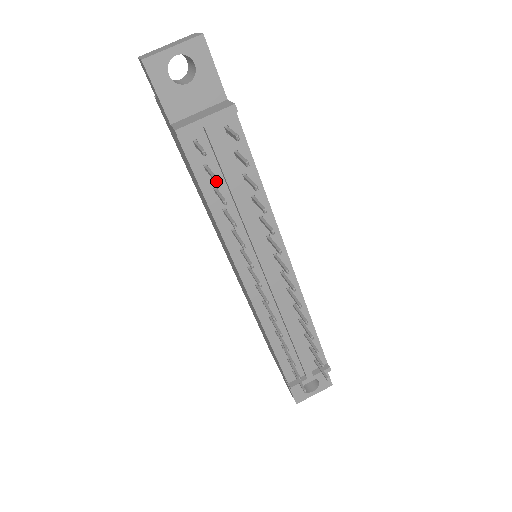
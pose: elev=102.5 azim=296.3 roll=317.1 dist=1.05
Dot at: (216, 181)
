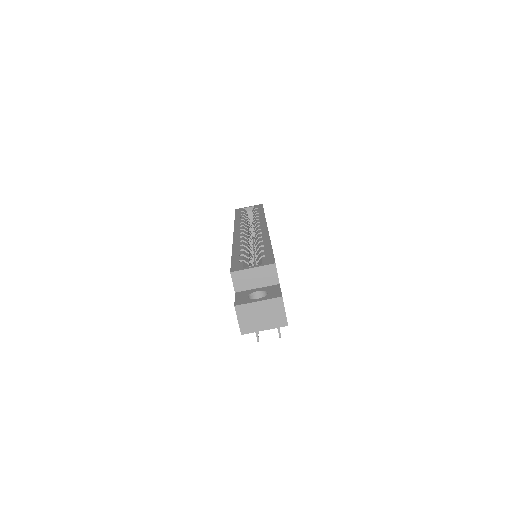
Dot at: occluded
